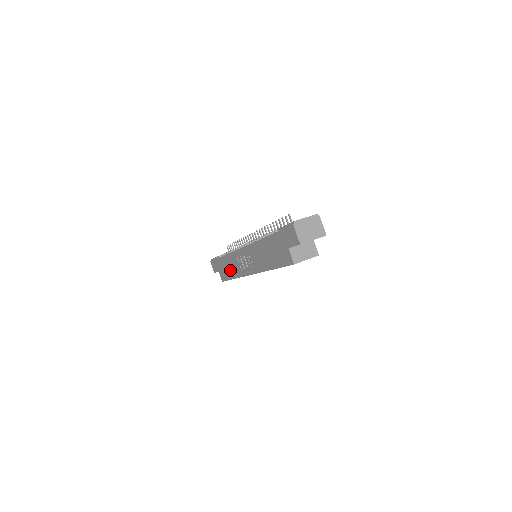
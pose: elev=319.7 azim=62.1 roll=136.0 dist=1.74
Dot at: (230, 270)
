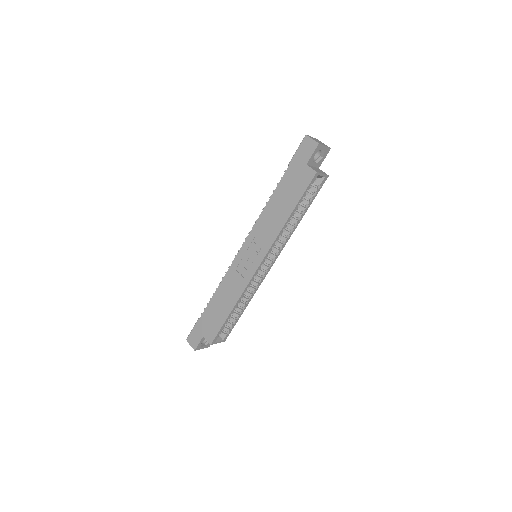
Dot at: (225, 304)
